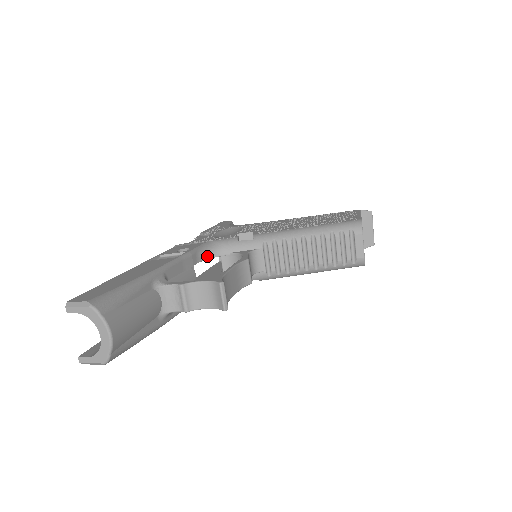
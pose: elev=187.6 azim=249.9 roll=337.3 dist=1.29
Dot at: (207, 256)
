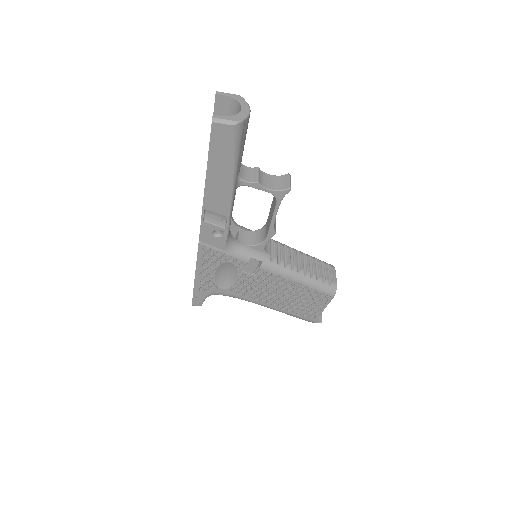
Dot at: (233, 220)
